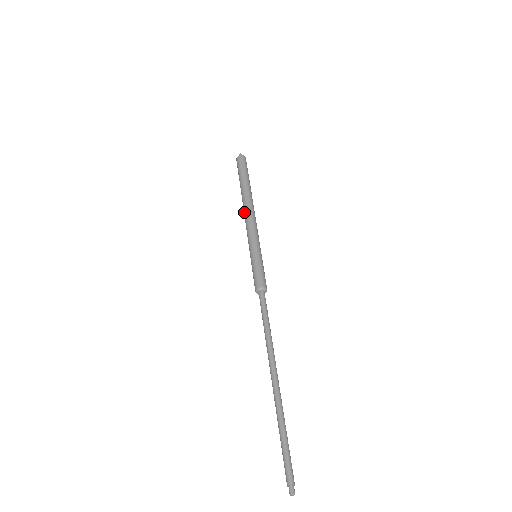
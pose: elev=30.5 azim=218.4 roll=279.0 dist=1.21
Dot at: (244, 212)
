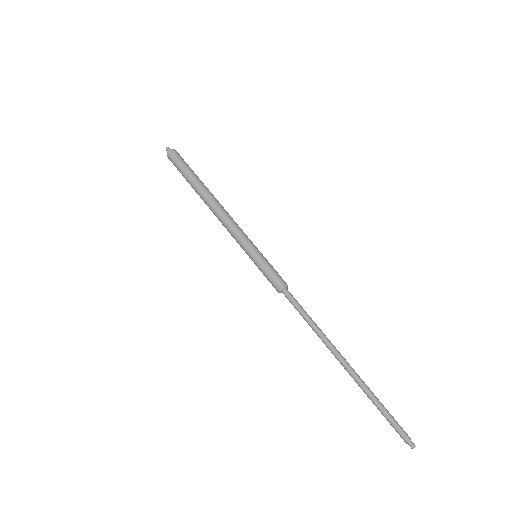
Dot at: (219, 211)
